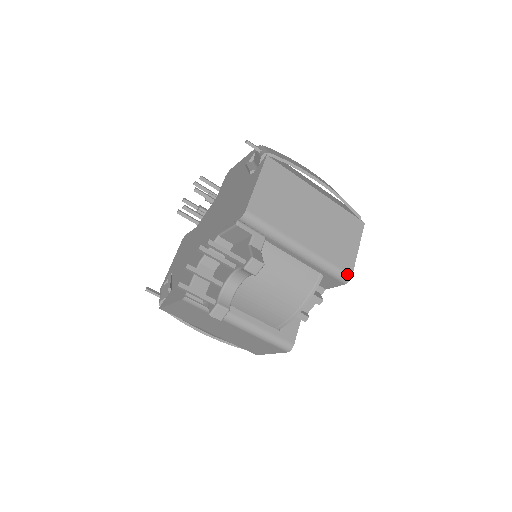
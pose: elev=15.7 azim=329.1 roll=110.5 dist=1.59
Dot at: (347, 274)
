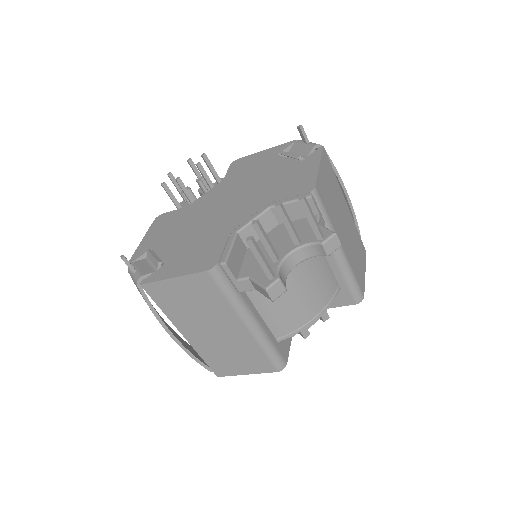
Dot at: (362, 293)
